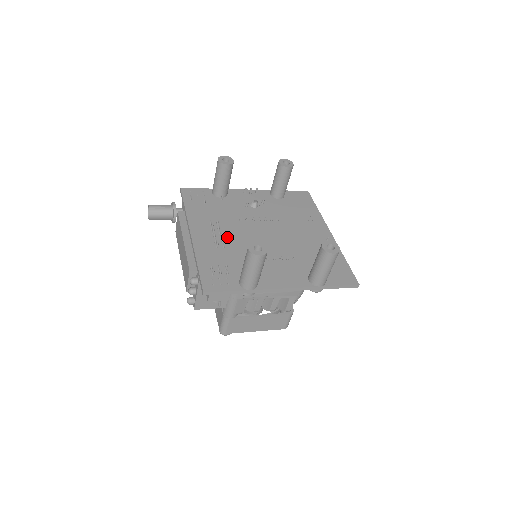
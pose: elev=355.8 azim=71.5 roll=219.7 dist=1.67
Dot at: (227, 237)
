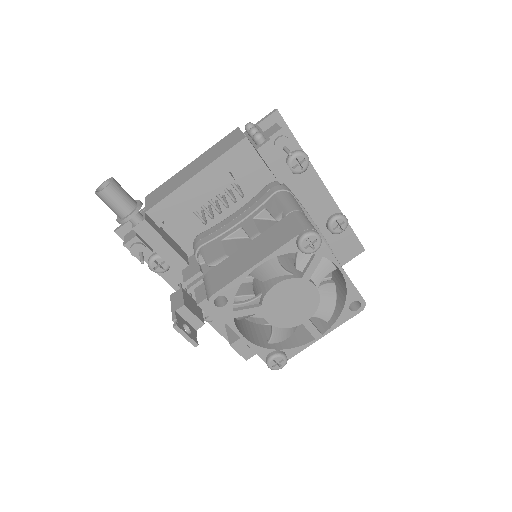
Dot at: occluded
